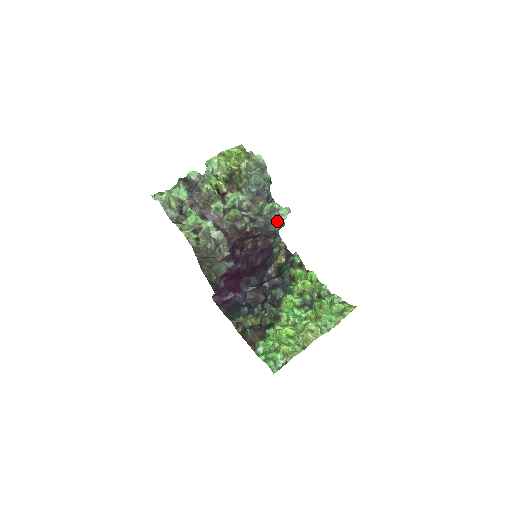
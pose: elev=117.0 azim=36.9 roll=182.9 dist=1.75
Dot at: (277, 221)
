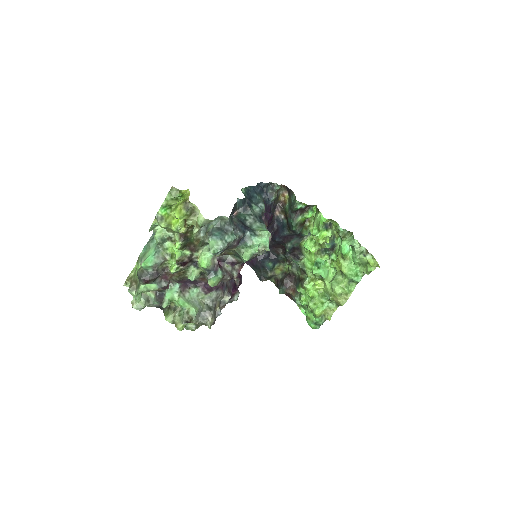
Dot at: occluded
